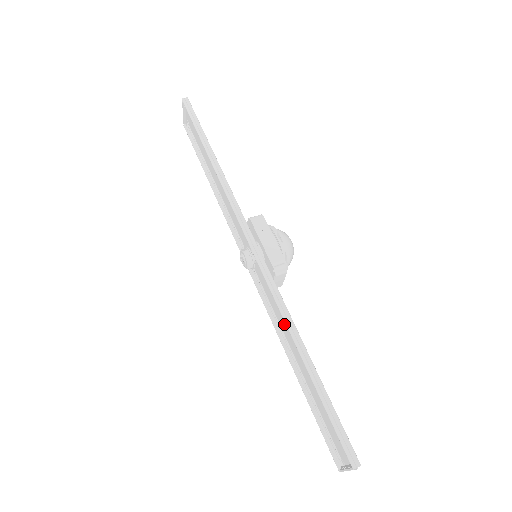
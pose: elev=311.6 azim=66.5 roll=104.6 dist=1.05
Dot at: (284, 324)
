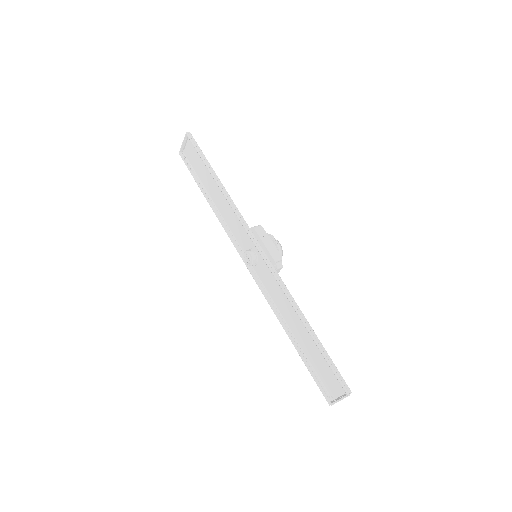
Dot at: (283, 305)
